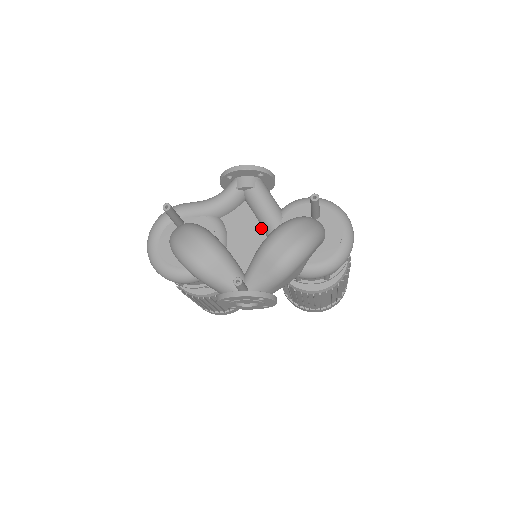
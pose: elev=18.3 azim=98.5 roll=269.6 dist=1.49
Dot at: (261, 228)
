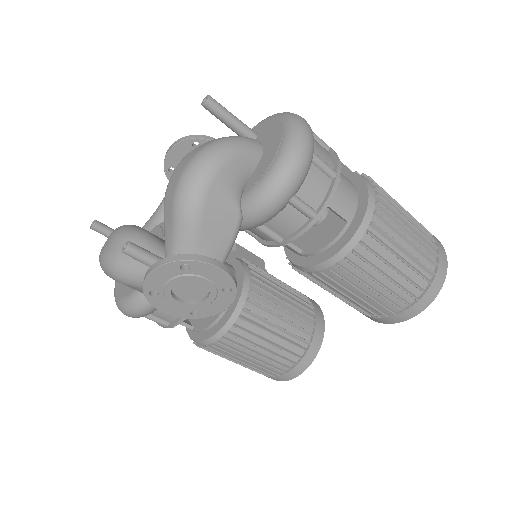
Dot at: occluded
